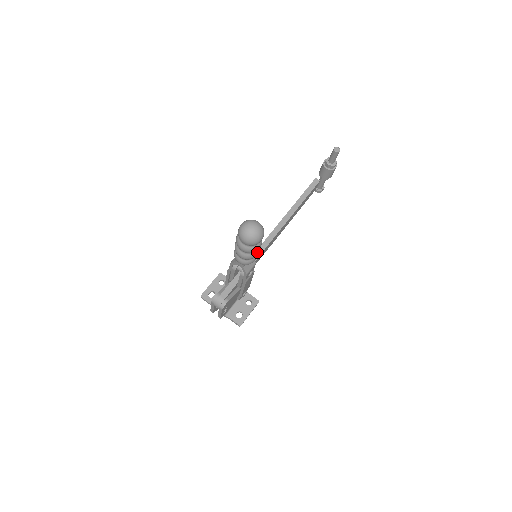
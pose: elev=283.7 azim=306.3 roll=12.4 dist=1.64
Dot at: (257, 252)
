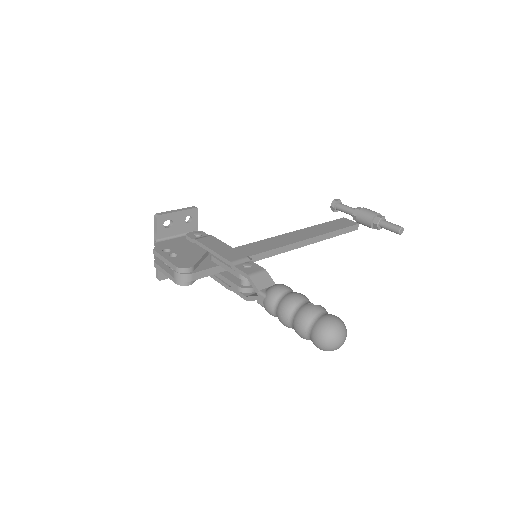
Dot at: occluded
